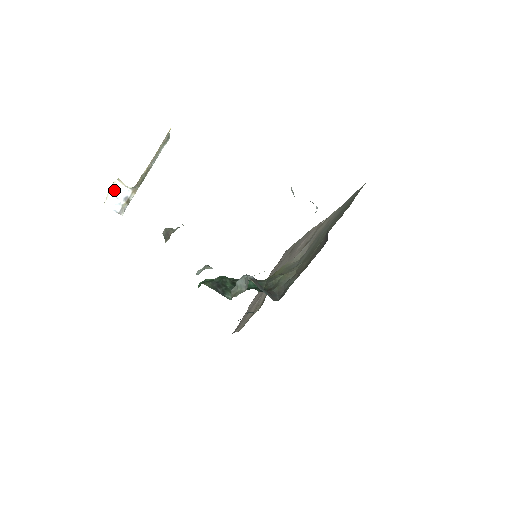
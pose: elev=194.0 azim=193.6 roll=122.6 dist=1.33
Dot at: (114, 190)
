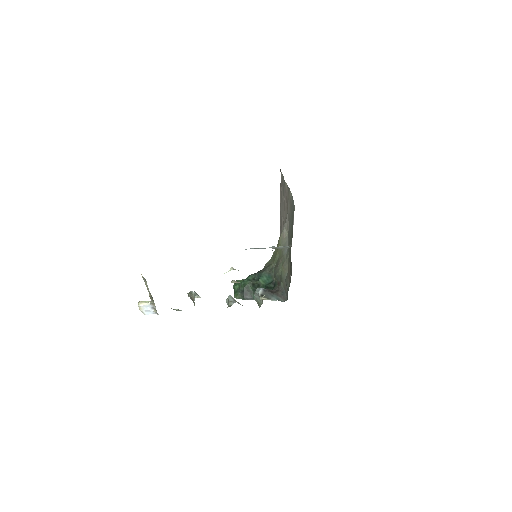
Dot at: (142, 309)
